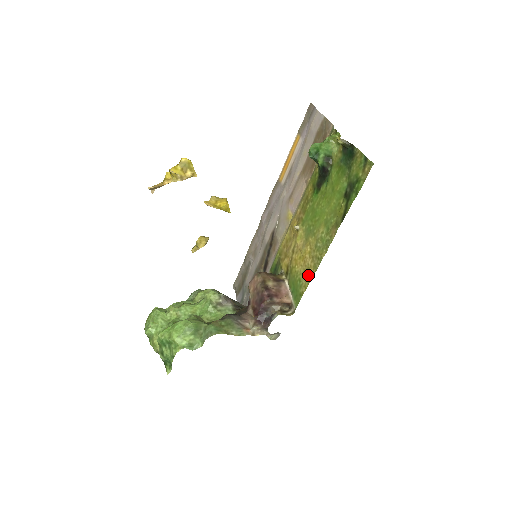
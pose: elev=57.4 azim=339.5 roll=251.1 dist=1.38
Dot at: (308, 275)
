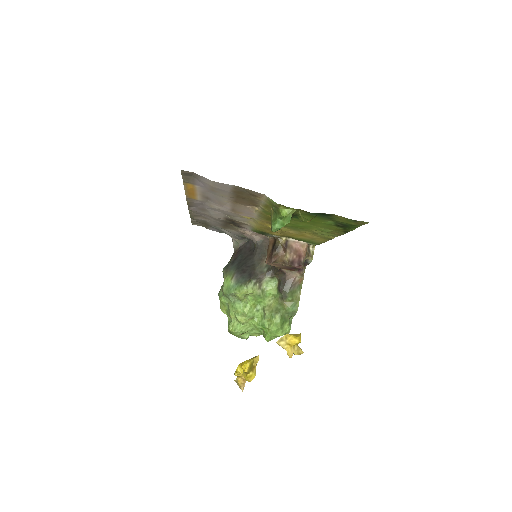
Dot at: (319, 241)
